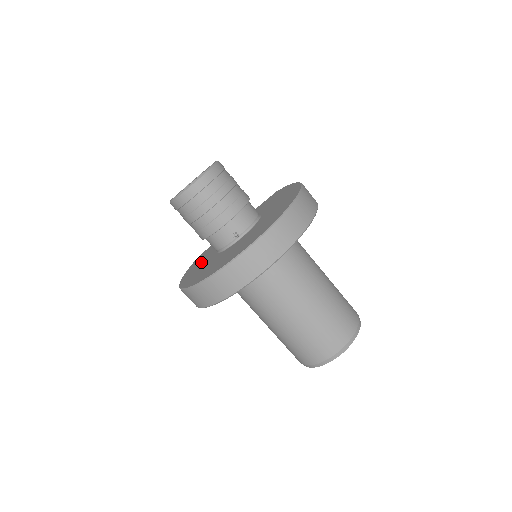
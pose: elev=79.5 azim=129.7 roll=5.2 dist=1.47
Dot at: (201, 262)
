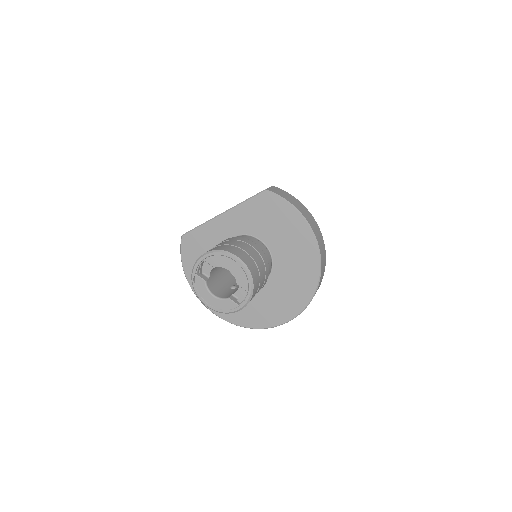
Dot at: occluded
